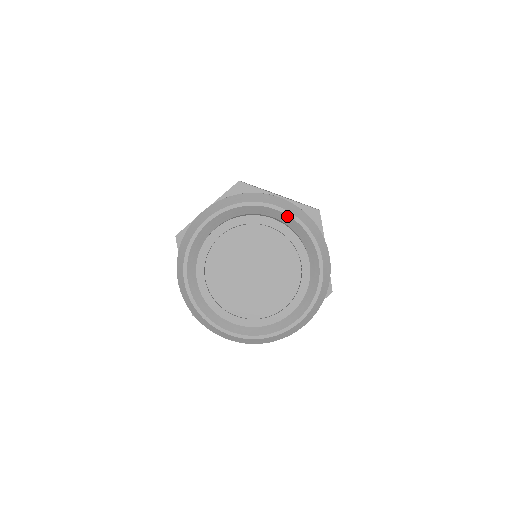
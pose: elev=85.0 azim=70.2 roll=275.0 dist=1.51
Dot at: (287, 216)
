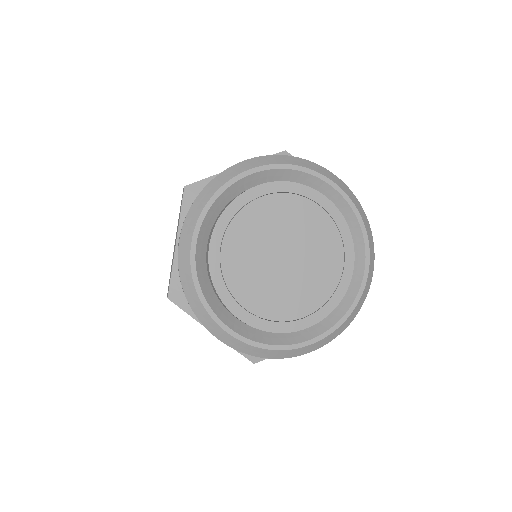
Dot at: (345, 203)
